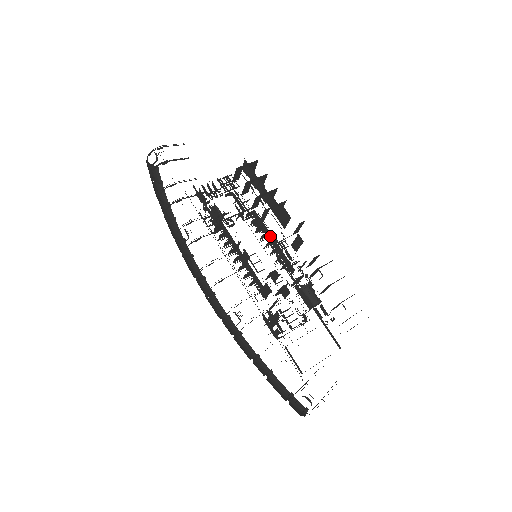
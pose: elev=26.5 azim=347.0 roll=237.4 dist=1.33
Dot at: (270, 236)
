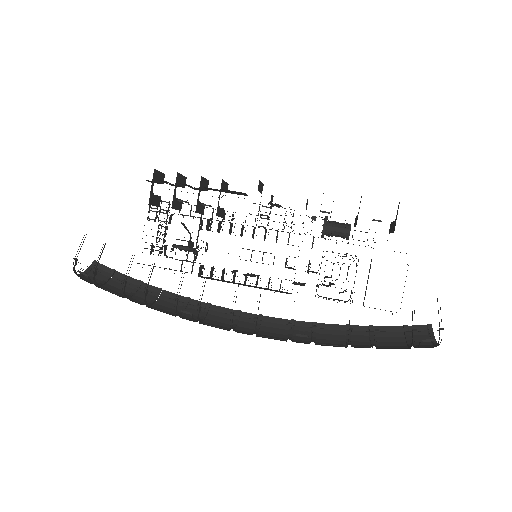
Dot at: occluded
